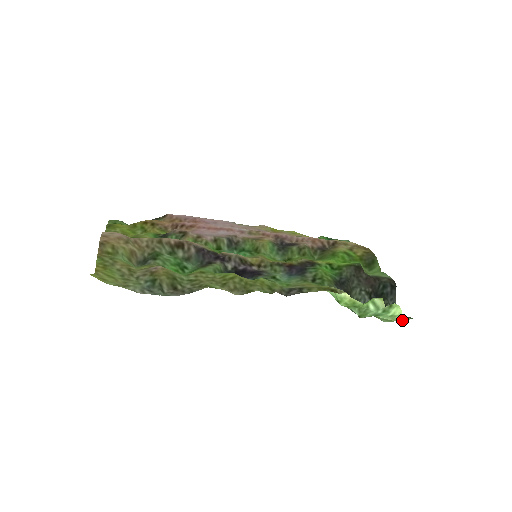
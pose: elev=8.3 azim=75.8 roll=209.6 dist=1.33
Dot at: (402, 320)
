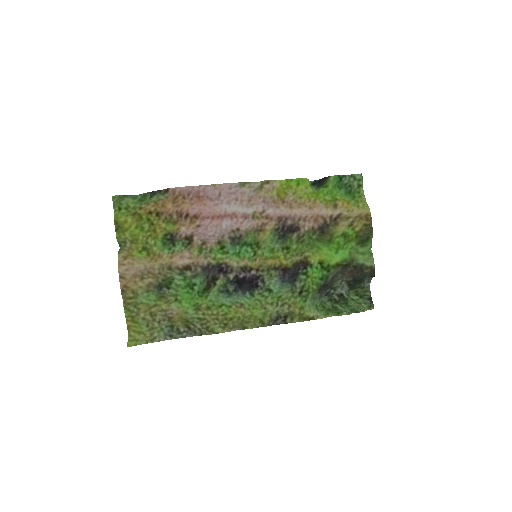
Dot at: (366, 306)
